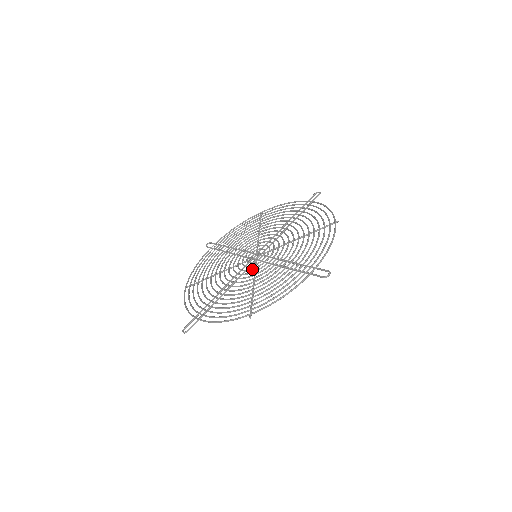
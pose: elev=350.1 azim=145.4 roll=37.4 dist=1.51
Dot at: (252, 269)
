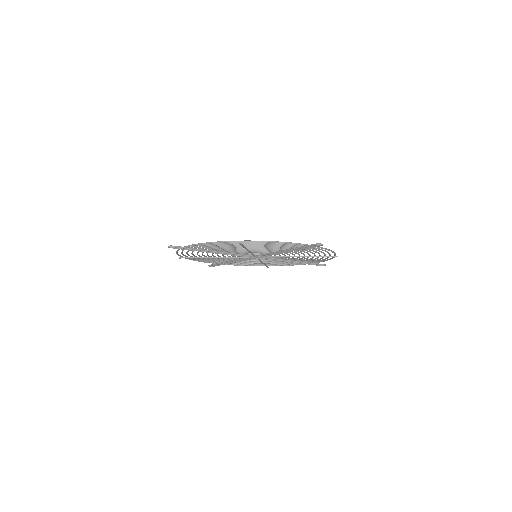
Dot at: occluded
